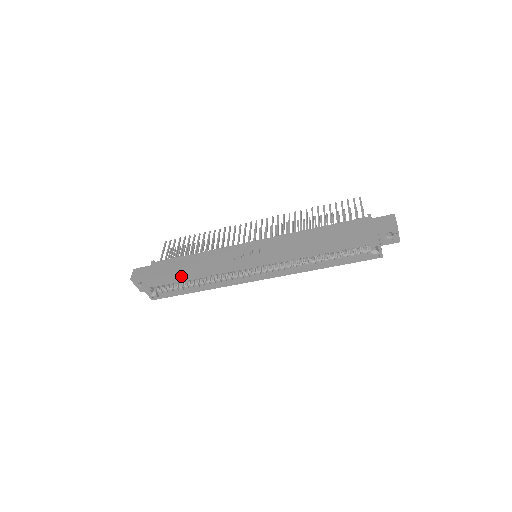
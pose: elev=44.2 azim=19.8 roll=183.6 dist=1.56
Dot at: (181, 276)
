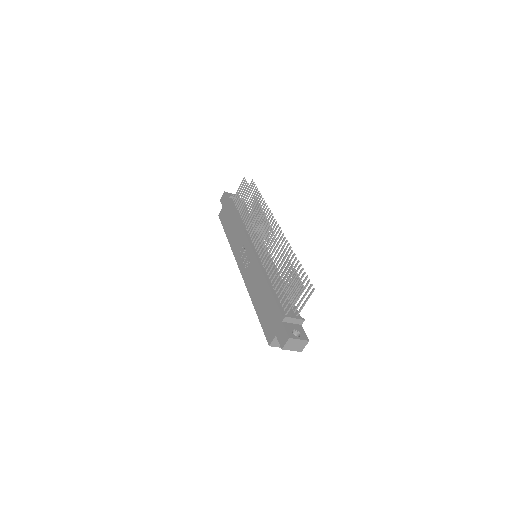
Dot at: (227, 231)
